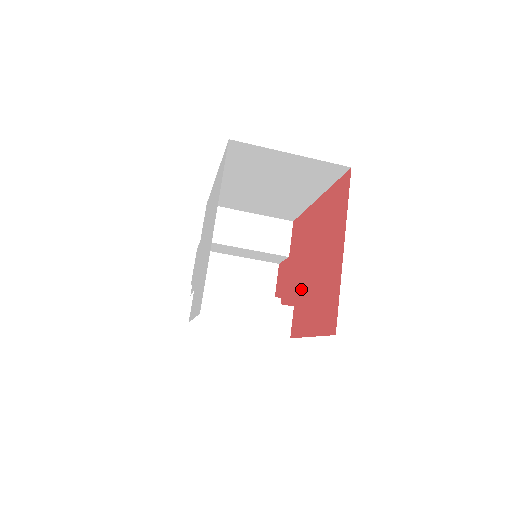
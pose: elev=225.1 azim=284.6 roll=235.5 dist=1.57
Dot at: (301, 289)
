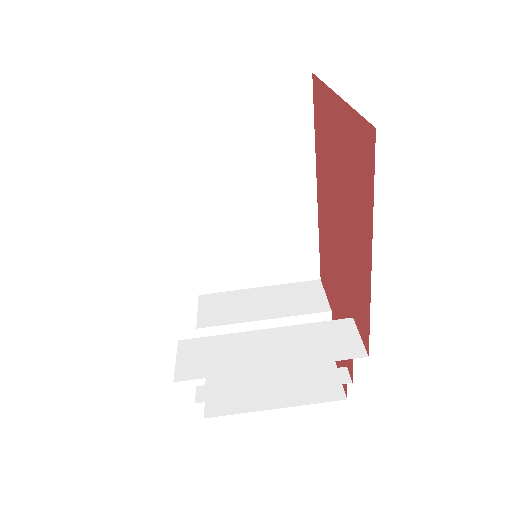
Dot at: (345, 275)
